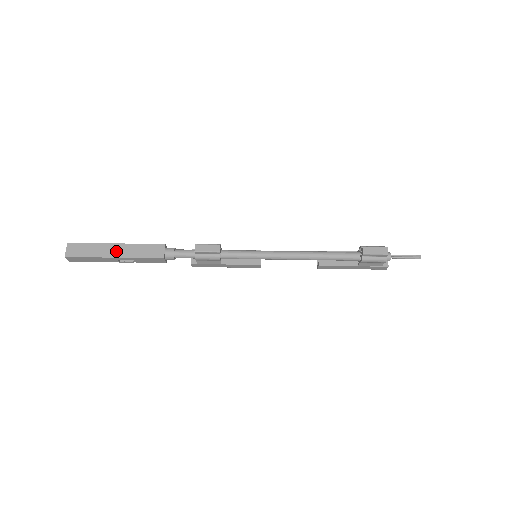
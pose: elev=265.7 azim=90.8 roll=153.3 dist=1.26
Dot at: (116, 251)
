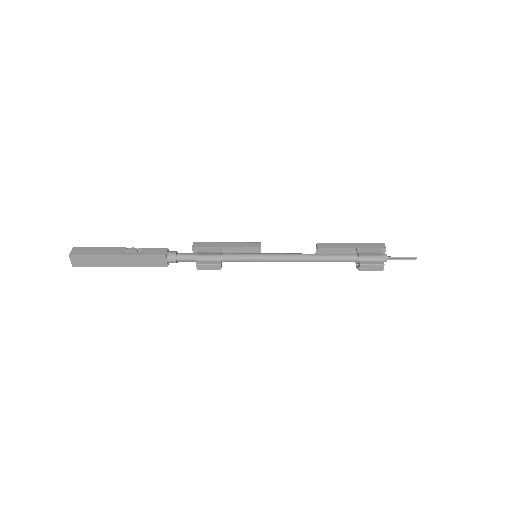
Dot at: (120, 262)
